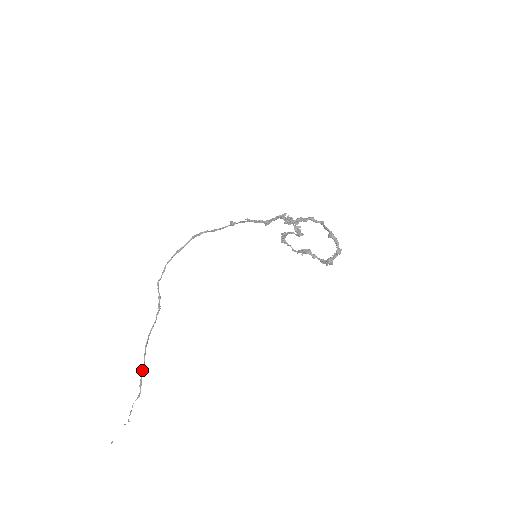
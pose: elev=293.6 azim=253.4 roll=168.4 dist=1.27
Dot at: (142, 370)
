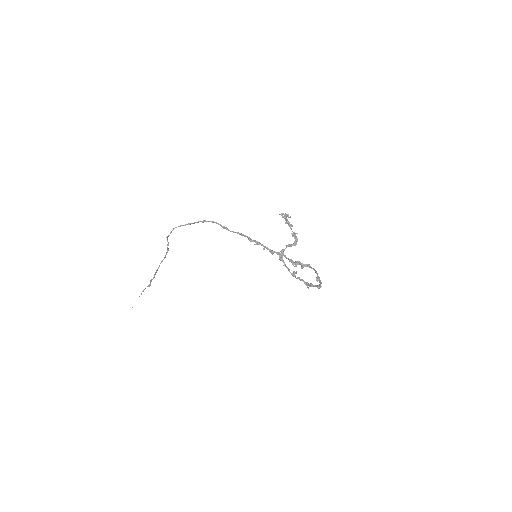
Dot at: (153, 278)
